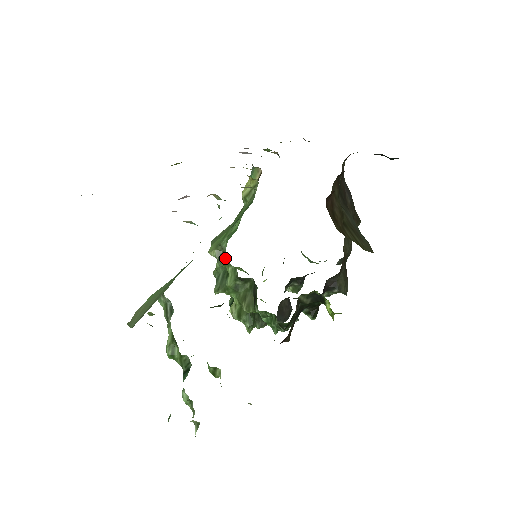
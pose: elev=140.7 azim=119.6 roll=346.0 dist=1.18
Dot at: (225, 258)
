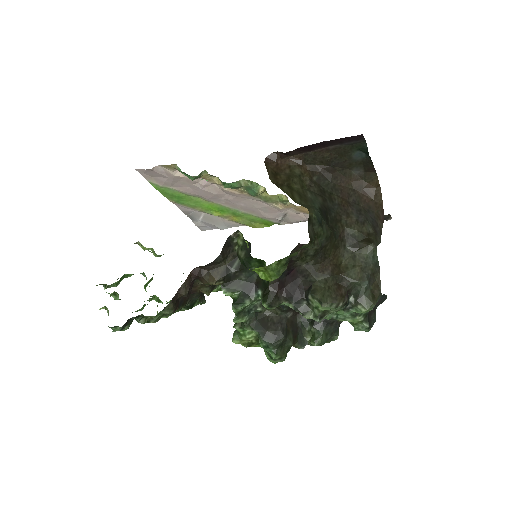
Dot at: occluded
